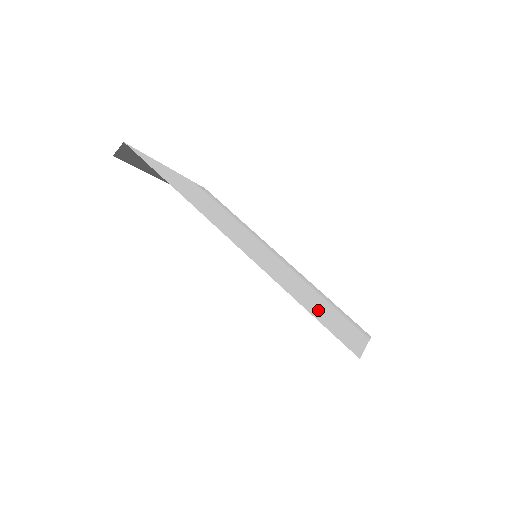
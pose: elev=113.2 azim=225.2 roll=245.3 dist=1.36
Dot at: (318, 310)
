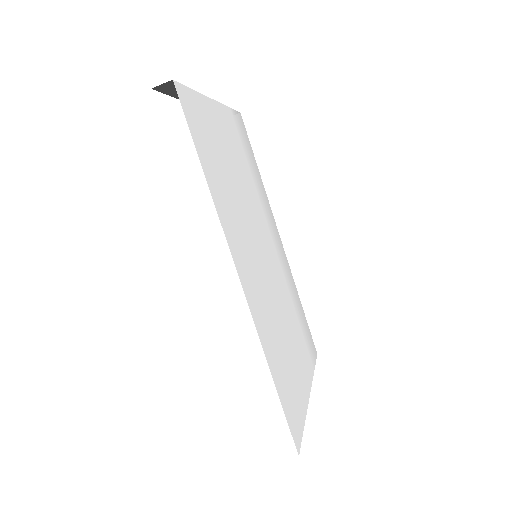
Dot at: (287, 366)
